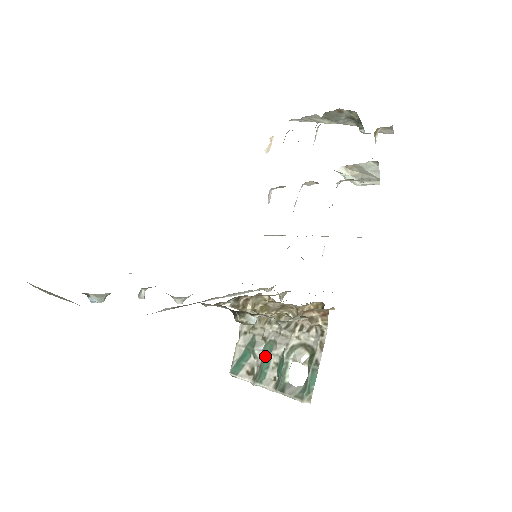
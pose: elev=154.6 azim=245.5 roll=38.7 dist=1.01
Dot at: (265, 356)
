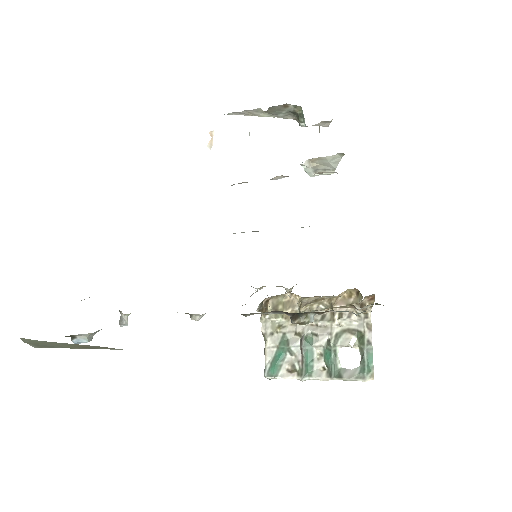
Dot at: (307, 350)
